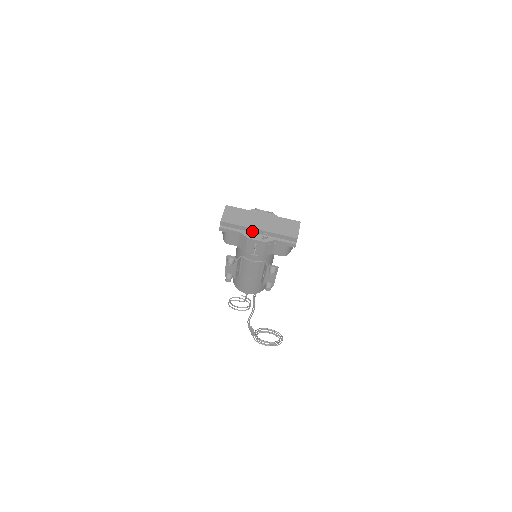
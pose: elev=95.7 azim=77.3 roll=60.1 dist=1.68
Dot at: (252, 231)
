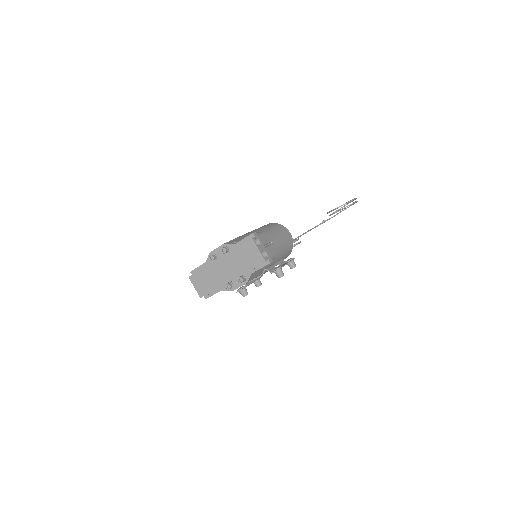
Dot at: (228, 286)
